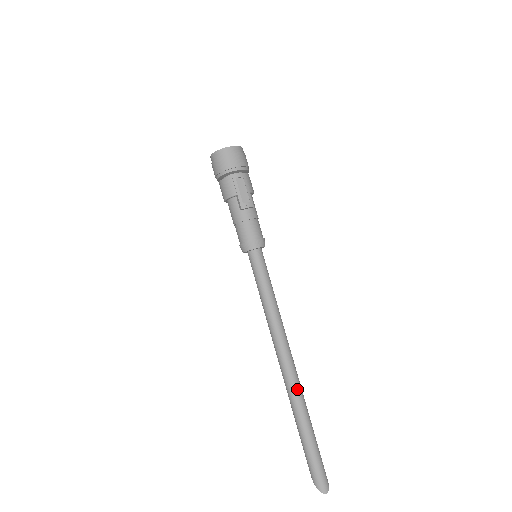
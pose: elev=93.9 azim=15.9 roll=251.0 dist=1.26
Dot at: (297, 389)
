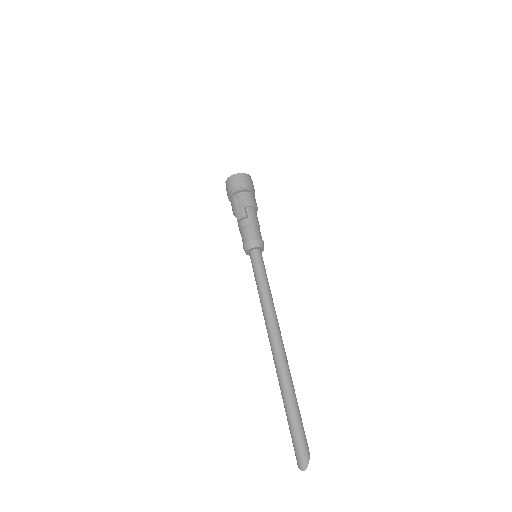
Dot at: (280, 368)
